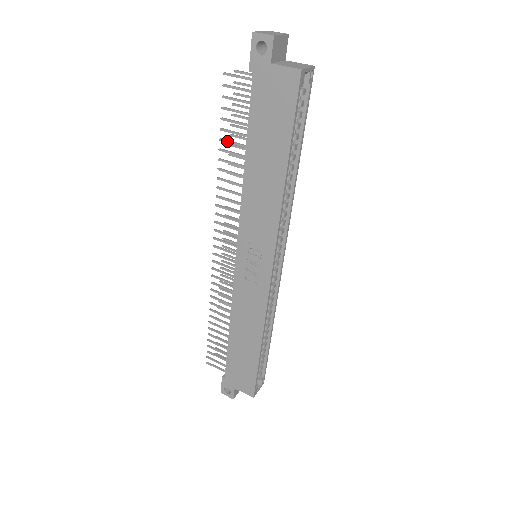
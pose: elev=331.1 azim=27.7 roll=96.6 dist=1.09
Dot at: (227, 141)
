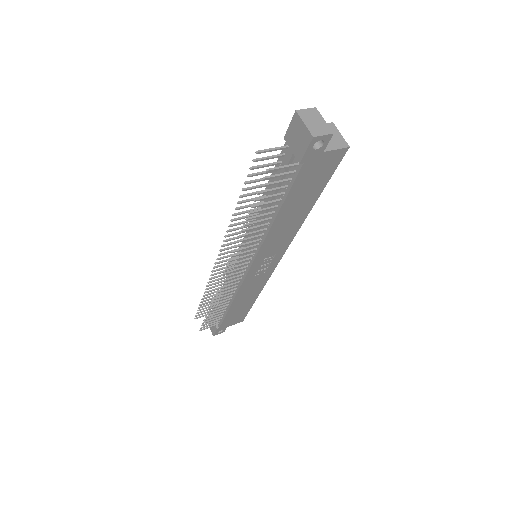
Dot at: (257, 212)
